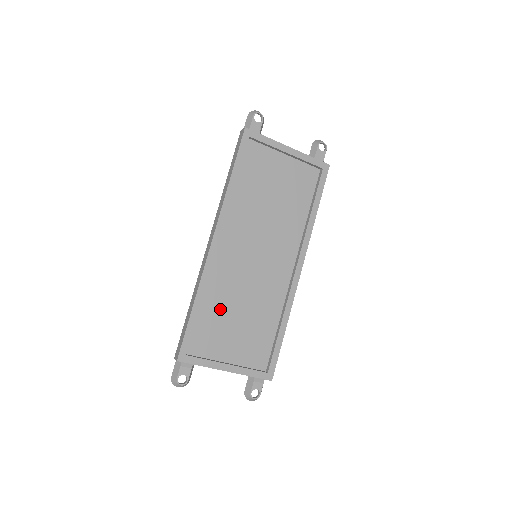
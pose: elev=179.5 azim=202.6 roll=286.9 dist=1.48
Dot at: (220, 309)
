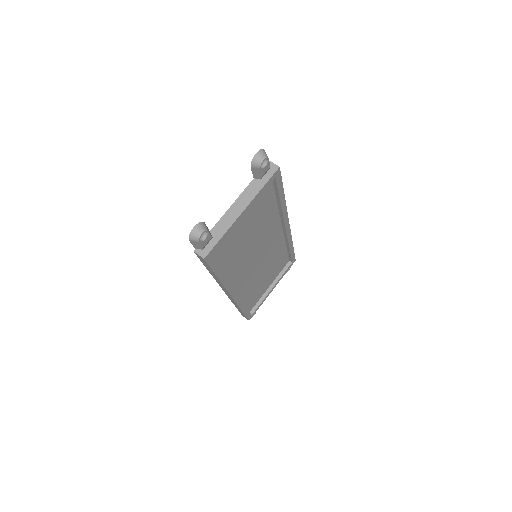
Dot at: (253, 289)
